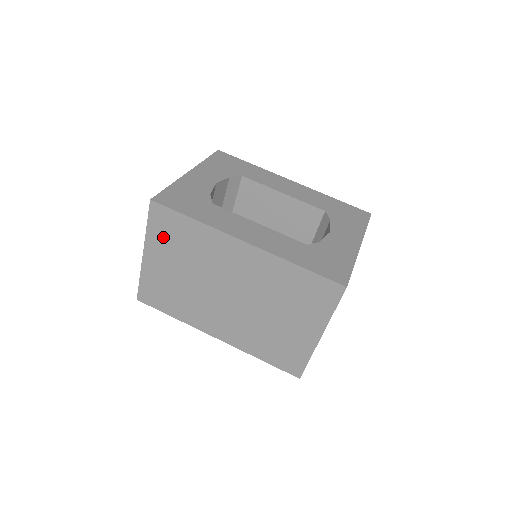
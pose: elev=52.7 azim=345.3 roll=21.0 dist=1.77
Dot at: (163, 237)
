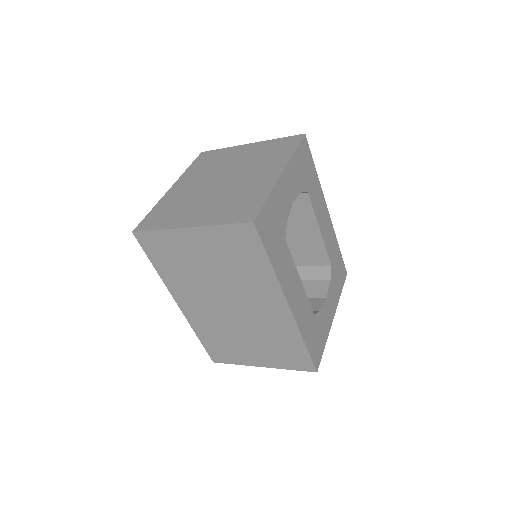
Dot at: (226, 242)
